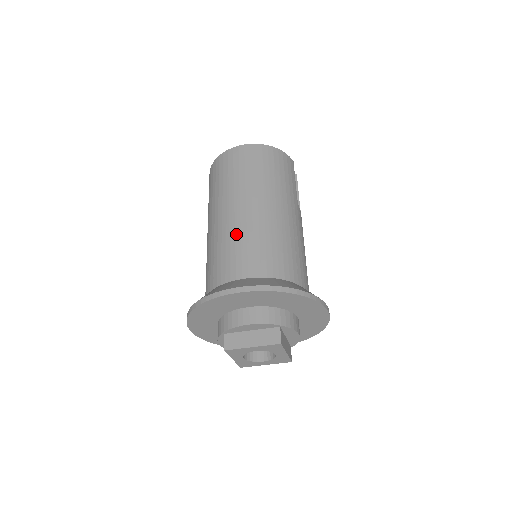
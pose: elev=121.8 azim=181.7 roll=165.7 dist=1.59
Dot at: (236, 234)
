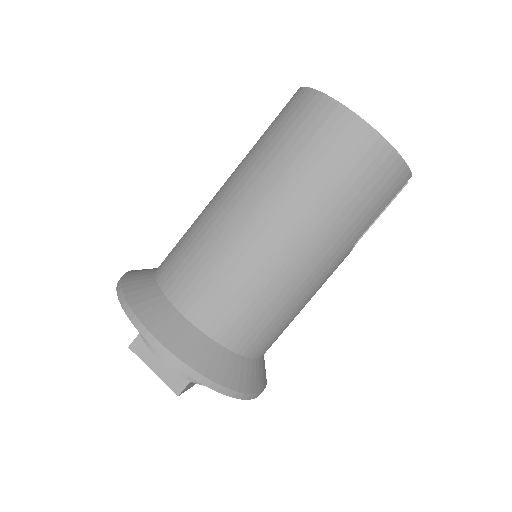
Dot at: (226, 252)
